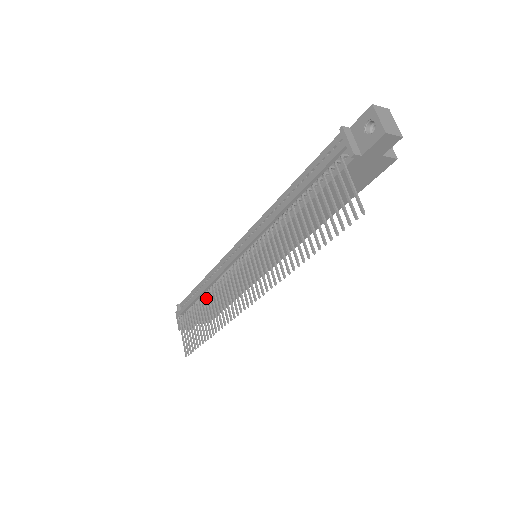
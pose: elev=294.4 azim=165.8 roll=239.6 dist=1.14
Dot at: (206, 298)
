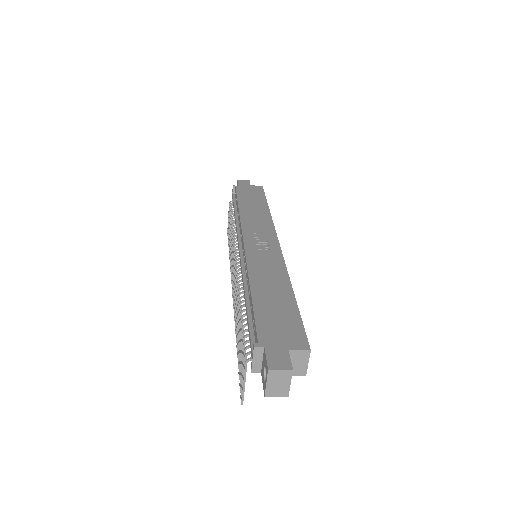
Dot at: occluded
